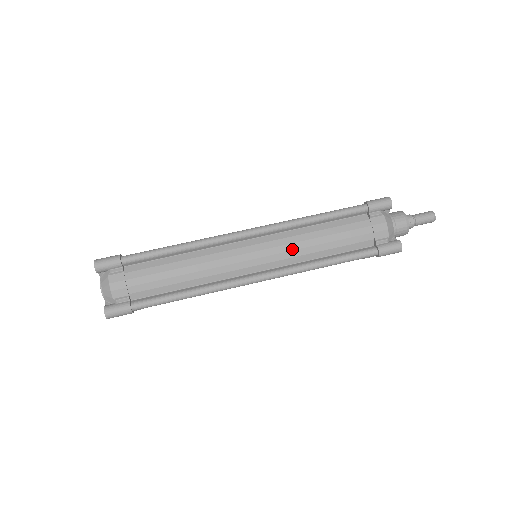
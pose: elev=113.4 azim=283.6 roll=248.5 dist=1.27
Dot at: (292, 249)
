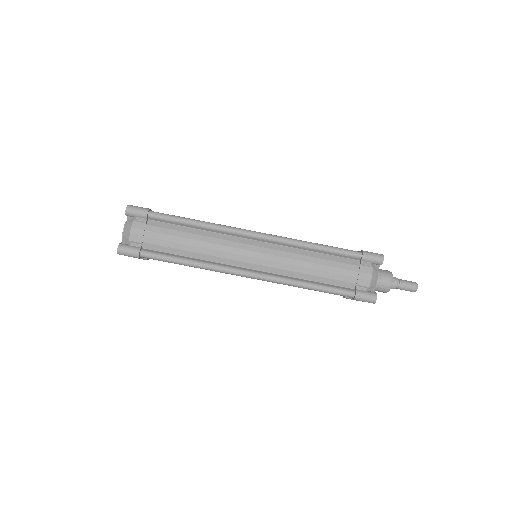
Dot at: occluded
